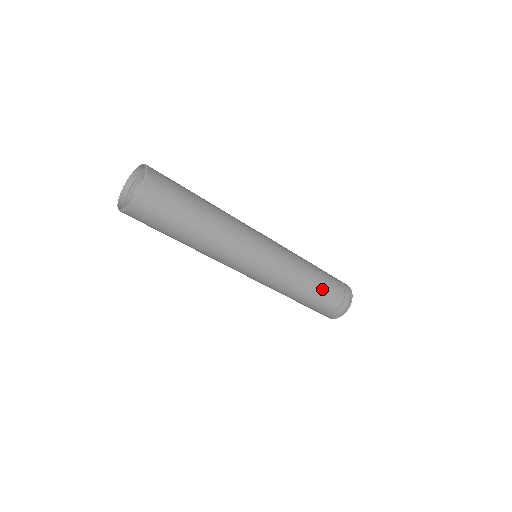
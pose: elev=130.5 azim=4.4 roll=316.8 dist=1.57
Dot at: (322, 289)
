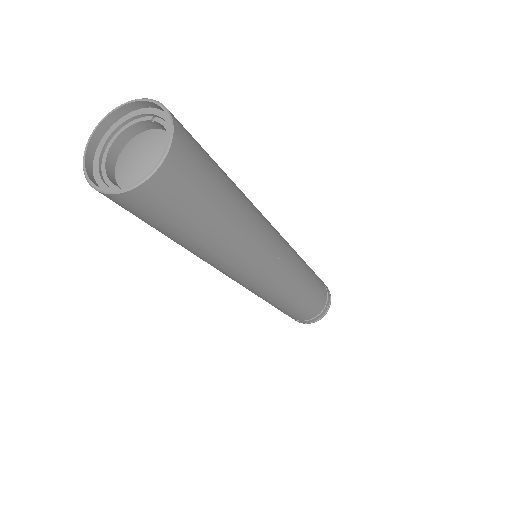
Dot at: (312, 301)
